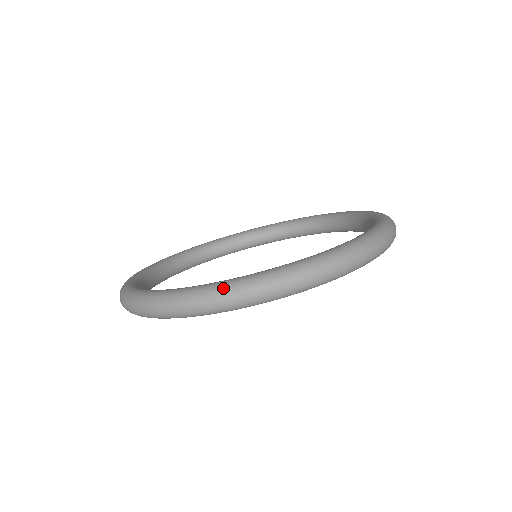
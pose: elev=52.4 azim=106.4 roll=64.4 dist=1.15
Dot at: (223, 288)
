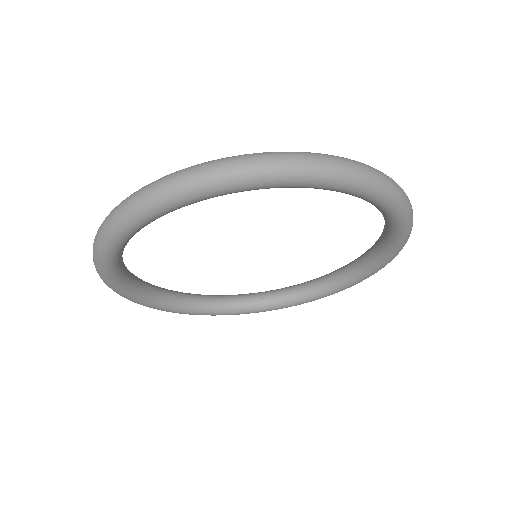
Dot at: (238, 155)
